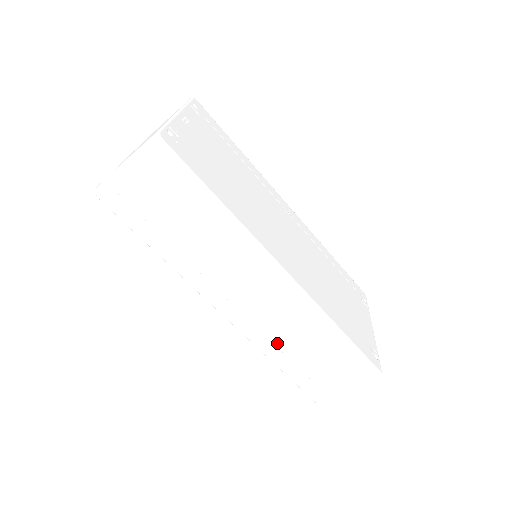
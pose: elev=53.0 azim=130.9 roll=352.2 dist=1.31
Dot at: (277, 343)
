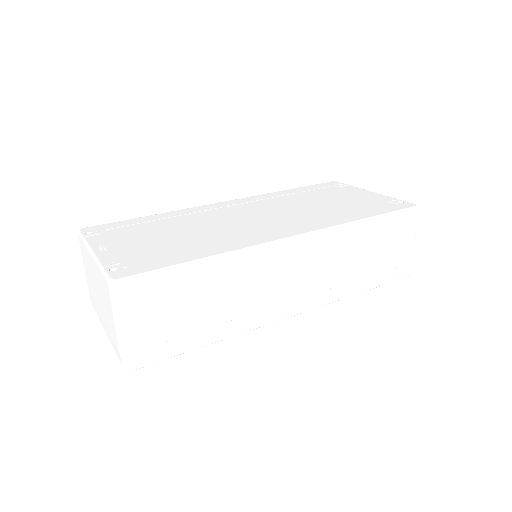
Dot at: (346, 281)
